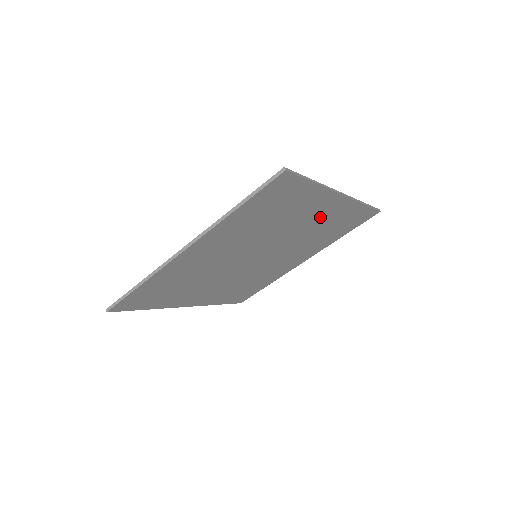
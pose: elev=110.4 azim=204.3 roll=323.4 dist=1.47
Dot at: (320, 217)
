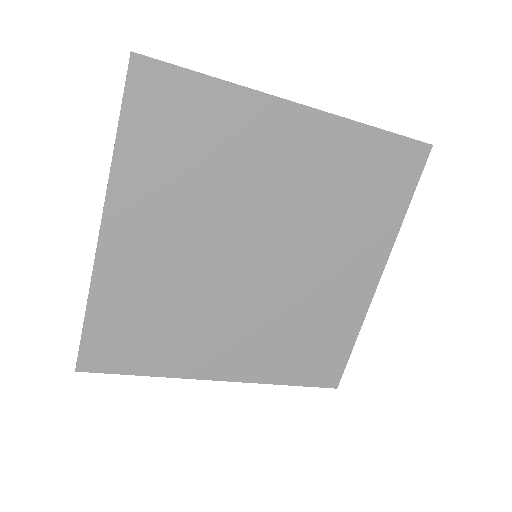
Dot at: (340, 285)
